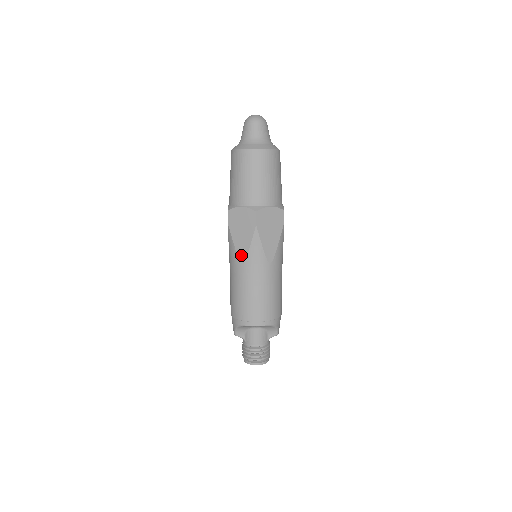
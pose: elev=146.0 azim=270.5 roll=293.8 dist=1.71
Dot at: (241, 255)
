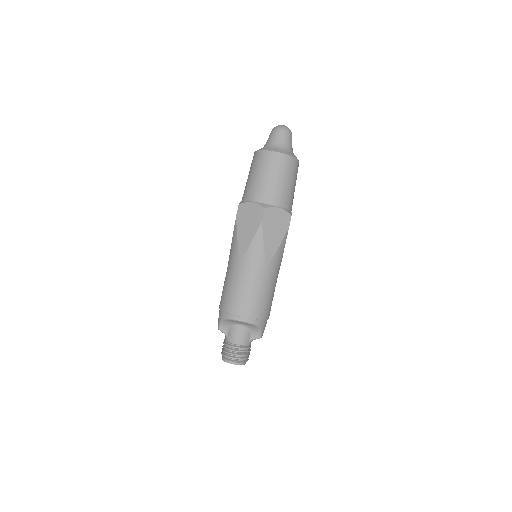
Dot at: (242, 248)
